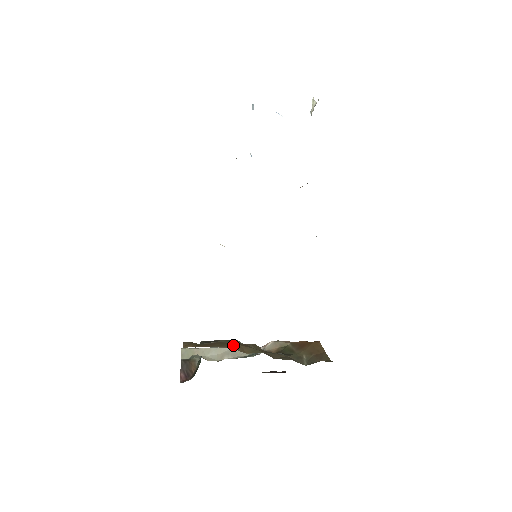
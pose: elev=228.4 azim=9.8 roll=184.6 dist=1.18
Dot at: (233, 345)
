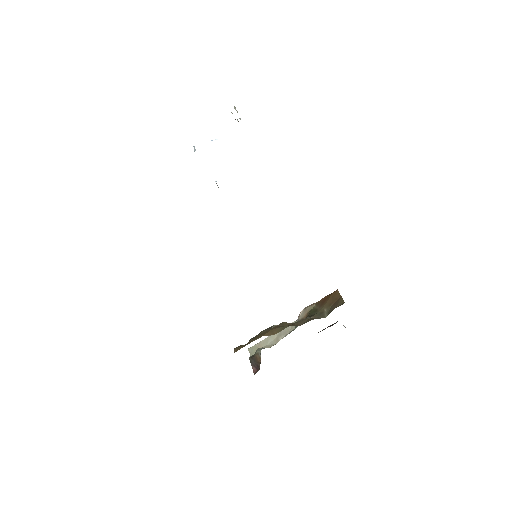
Dot at: (265, 333)
